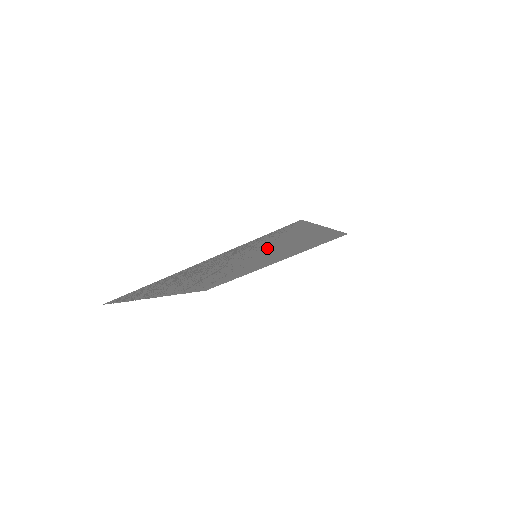
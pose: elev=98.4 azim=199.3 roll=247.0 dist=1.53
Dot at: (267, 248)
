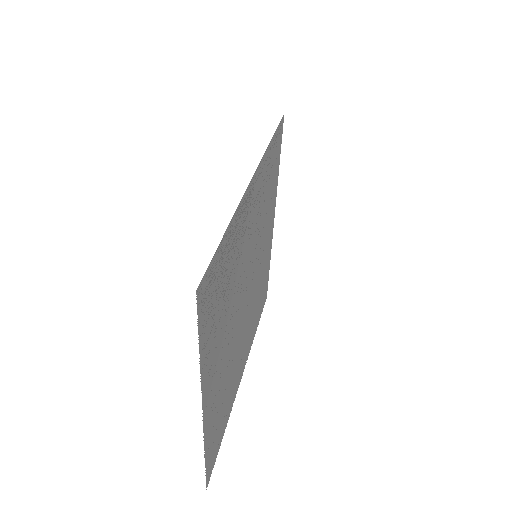
Dot at: (262, 224)
